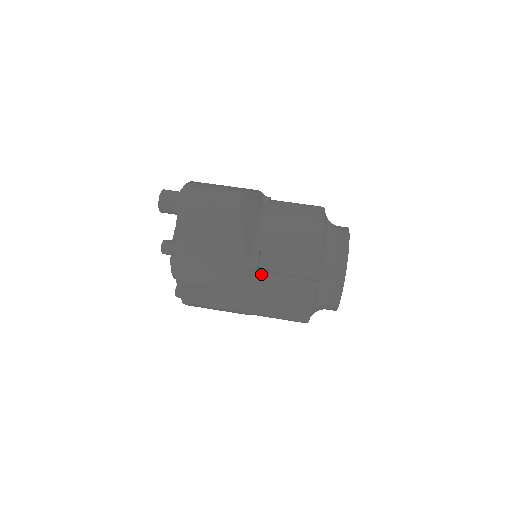
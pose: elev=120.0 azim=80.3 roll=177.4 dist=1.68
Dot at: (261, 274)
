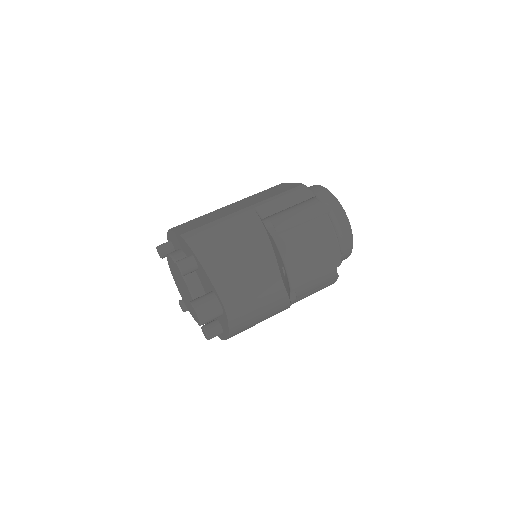
Dot at: (297, 299)
